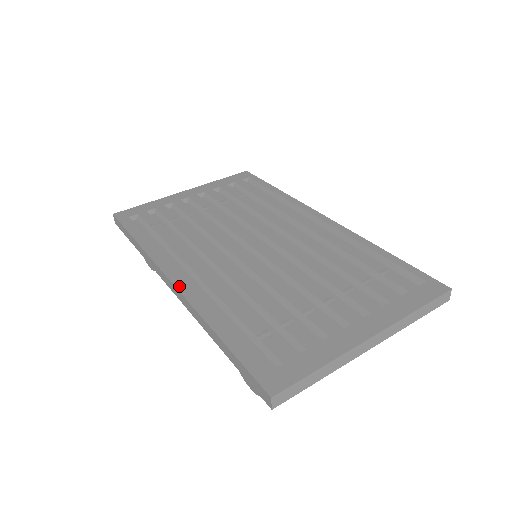
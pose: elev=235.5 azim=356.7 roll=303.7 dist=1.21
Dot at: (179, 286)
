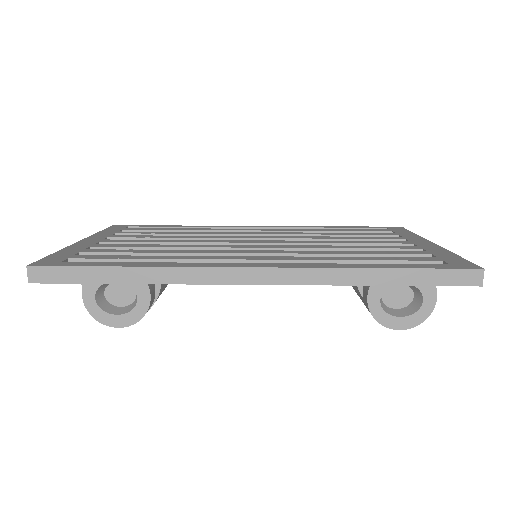
Dot at: (273, 266)
